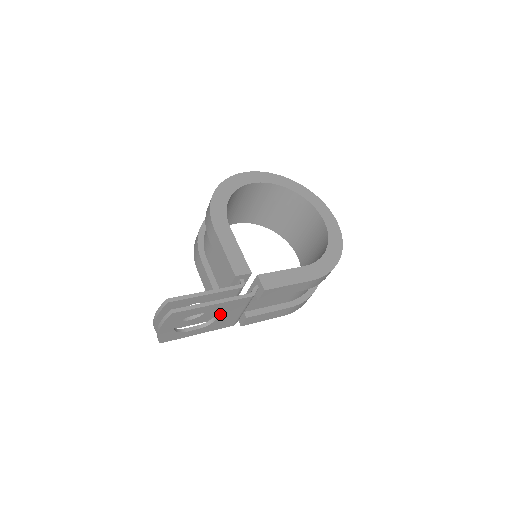
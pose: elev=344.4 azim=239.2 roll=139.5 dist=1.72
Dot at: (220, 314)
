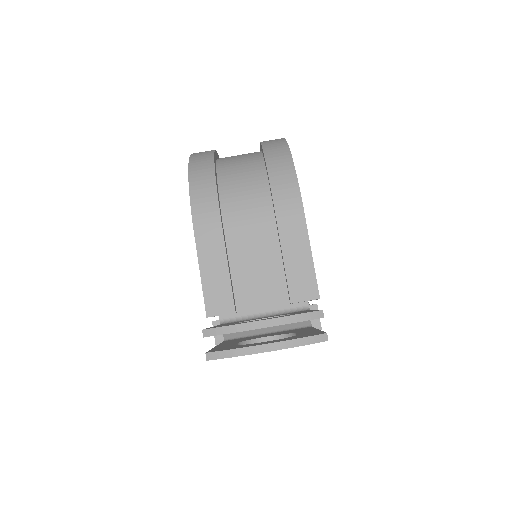
Dot at: occluded
